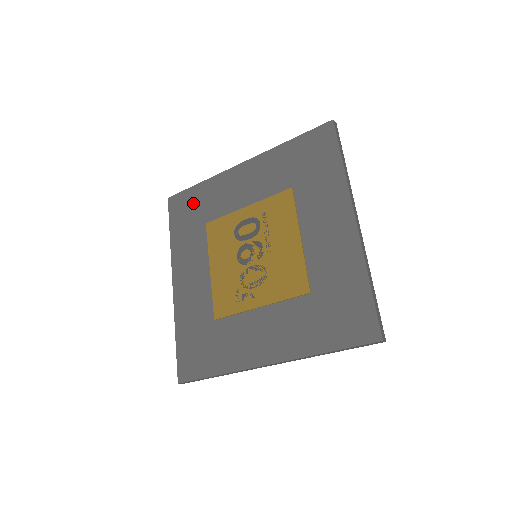
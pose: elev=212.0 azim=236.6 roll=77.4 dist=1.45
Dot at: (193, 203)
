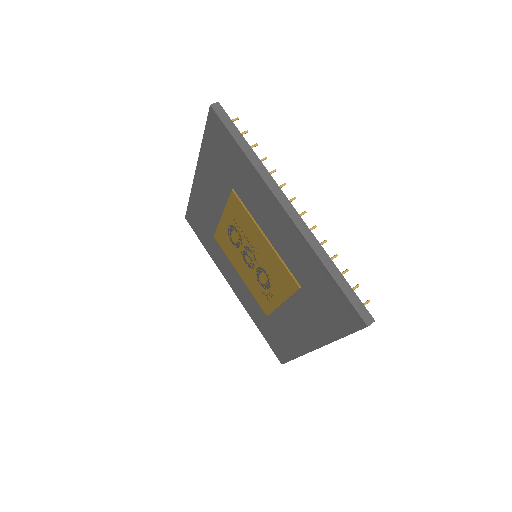
Dot at: (198, 219)
